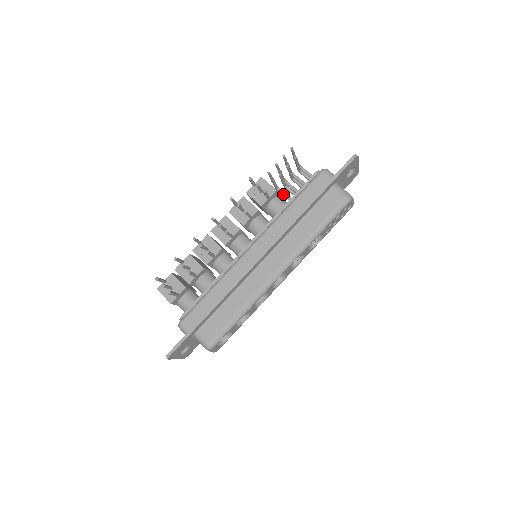
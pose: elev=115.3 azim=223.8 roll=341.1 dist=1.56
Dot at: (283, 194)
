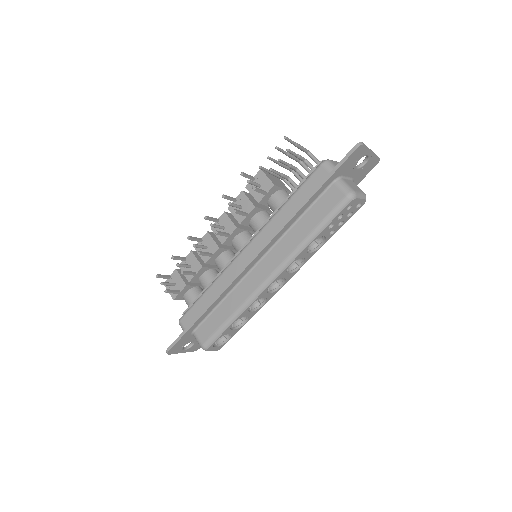
Dot at: (289, 186)
